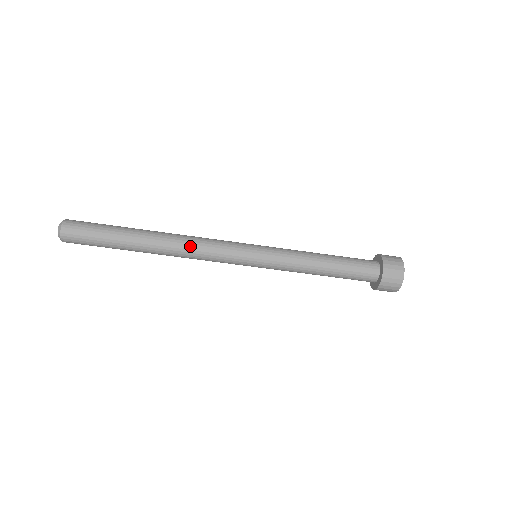
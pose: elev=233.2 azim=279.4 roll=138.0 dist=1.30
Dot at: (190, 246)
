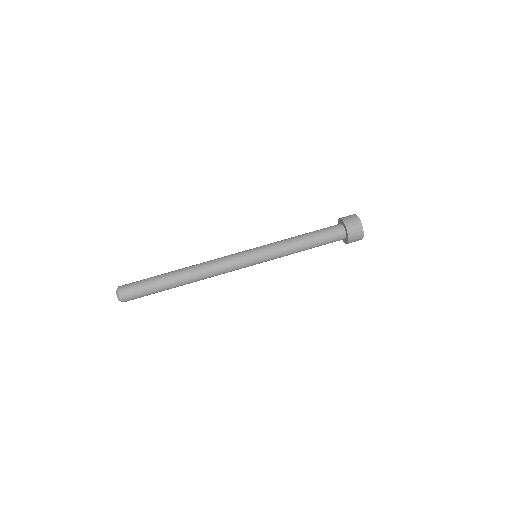
Dot at: occluded
